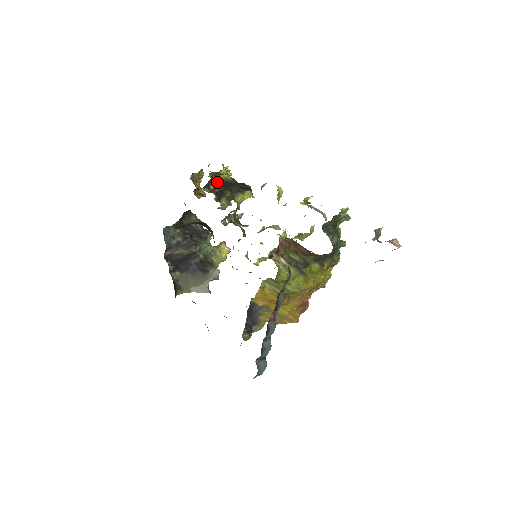
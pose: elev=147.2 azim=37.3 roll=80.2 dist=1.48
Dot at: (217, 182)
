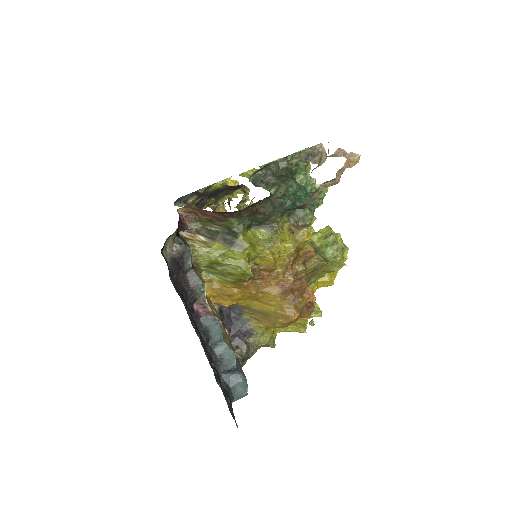
Dot at: (202, 195)
